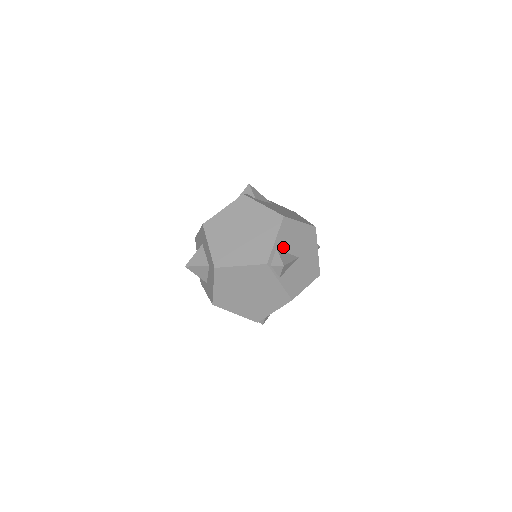
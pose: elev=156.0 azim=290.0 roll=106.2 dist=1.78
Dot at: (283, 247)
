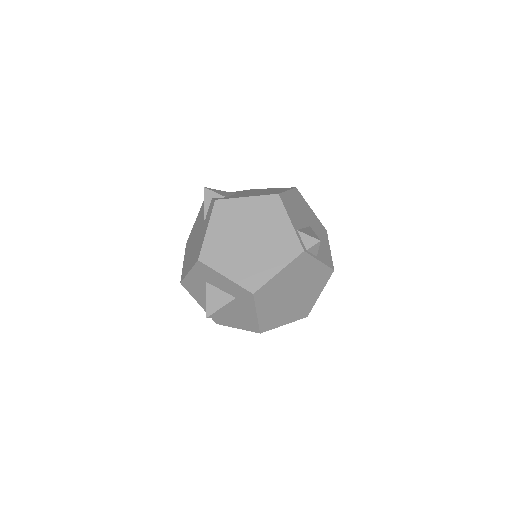
Dot at: (298, 225)
